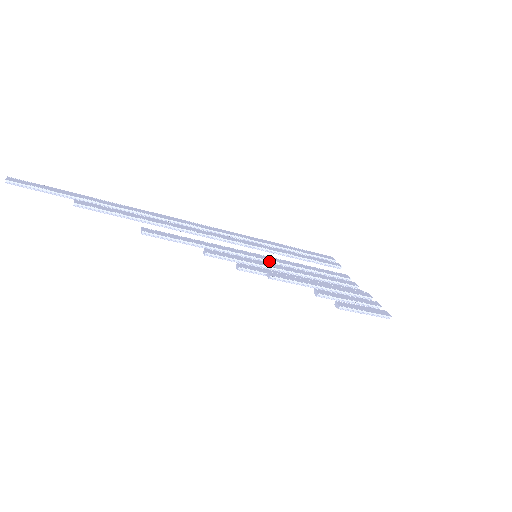
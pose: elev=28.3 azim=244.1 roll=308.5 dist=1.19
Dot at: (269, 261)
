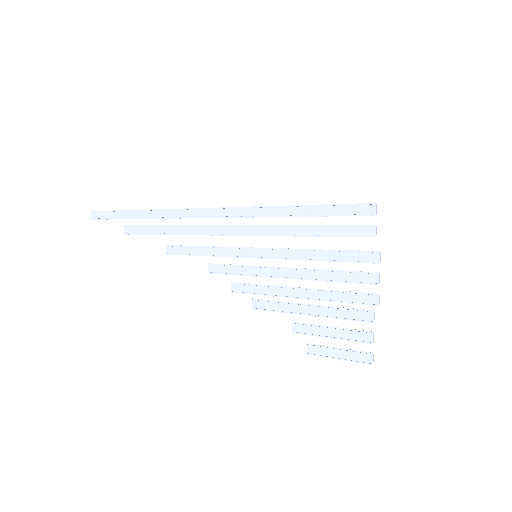
Dot at: (271, 258)
